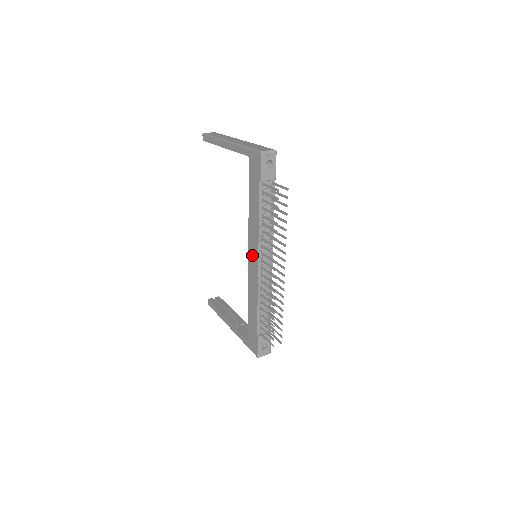
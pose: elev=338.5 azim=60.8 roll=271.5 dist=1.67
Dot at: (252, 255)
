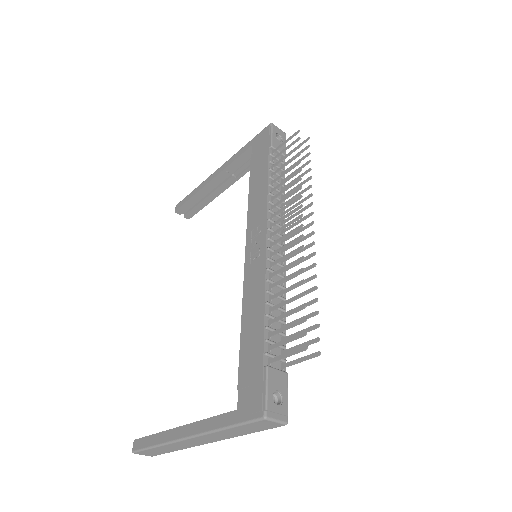
Dot at: (253, 241)
